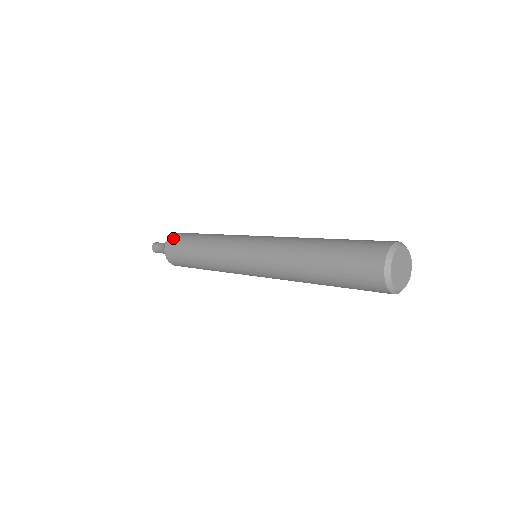
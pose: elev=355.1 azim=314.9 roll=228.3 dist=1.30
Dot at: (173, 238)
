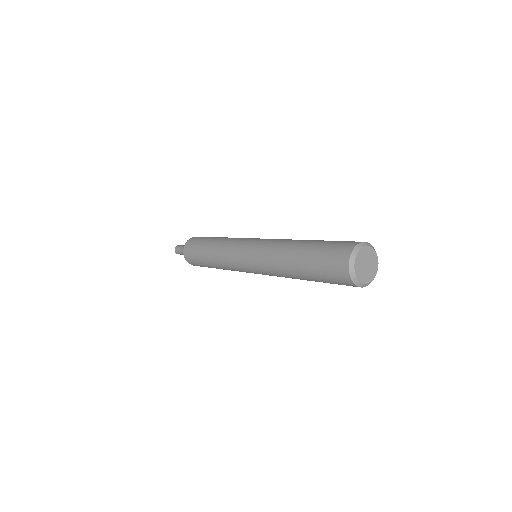
Dot at: (187, 251)
